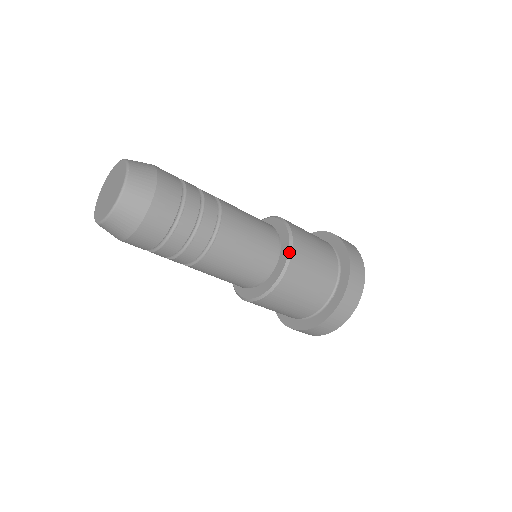
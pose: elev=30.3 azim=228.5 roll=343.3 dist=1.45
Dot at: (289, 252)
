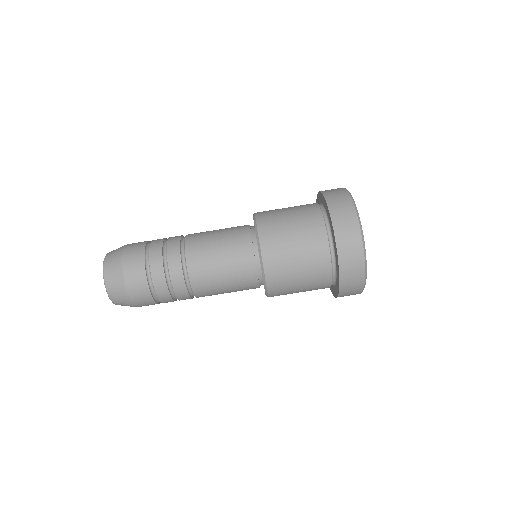
Dot at: occluded
